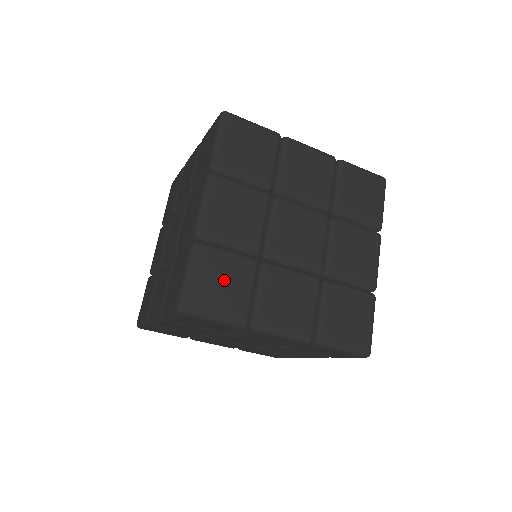
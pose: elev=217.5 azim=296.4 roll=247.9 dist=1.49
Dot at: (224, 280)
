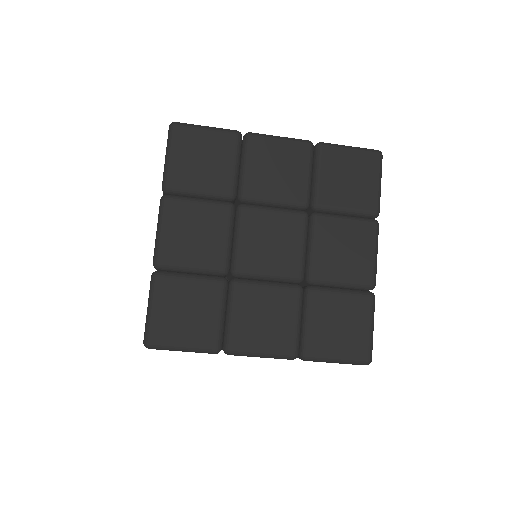
Dot at: (189, 308)
